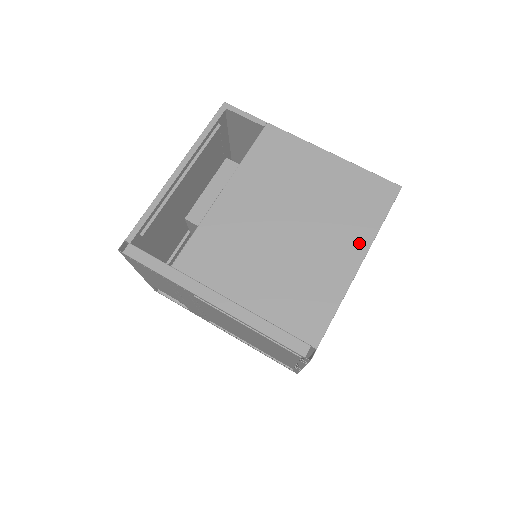
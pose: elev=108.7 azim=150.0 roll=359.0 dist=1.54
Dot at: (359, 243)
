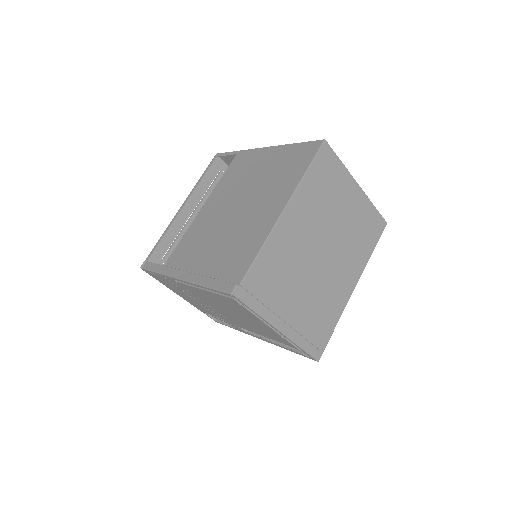
Dot at: (285, 195)
